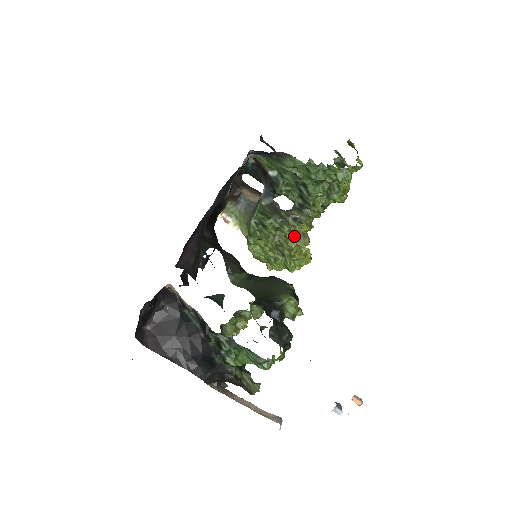
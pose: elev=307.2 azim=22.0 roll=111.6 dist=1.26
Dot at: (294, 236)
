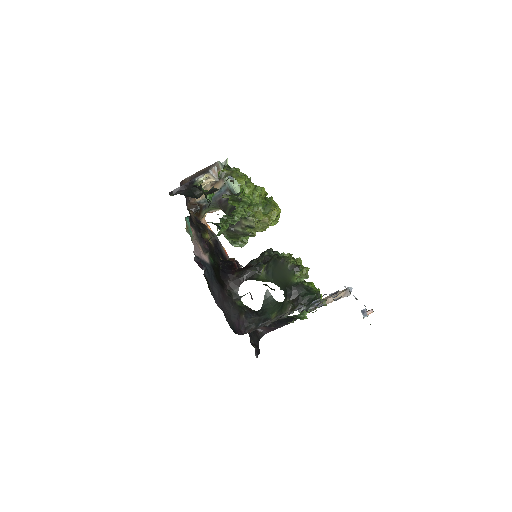
Dot at: (259, 230)
